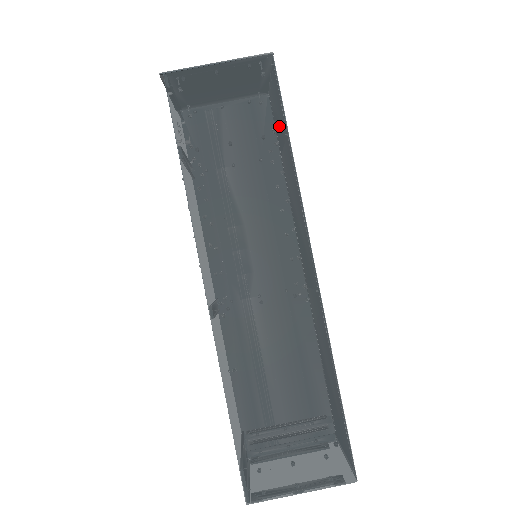
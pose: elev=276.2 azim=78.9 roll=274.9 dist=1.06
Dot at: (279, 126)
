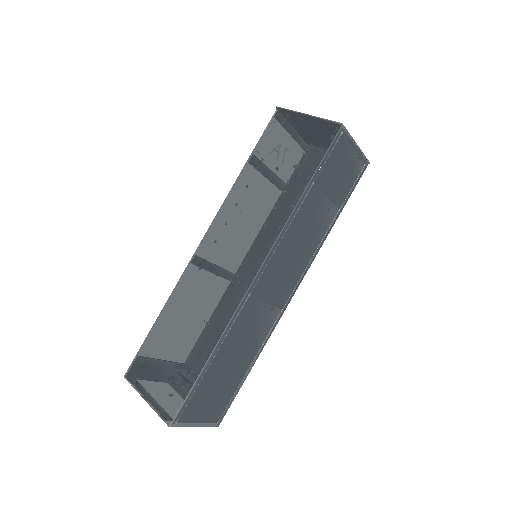
Dot at: (308, 173)
